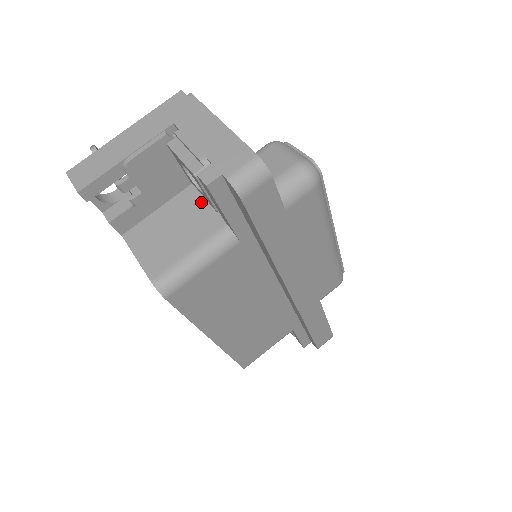
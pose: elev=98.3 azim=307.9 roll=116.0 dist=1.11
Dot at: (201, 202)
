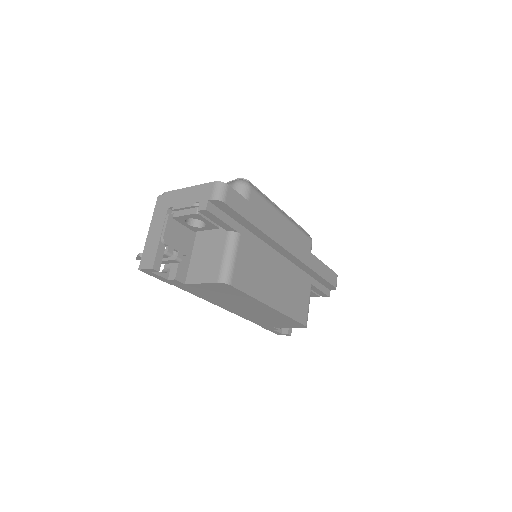
Dot at: (208, 236)
